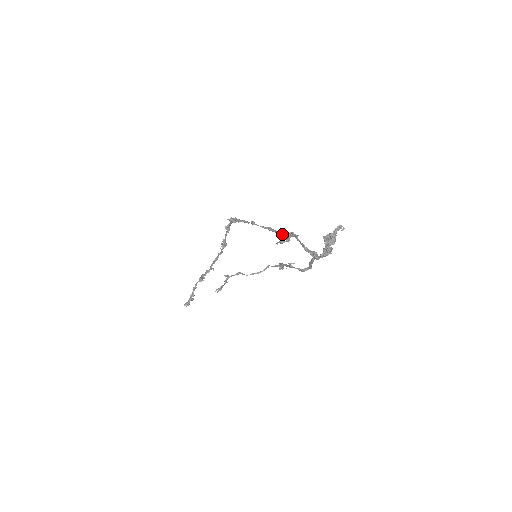
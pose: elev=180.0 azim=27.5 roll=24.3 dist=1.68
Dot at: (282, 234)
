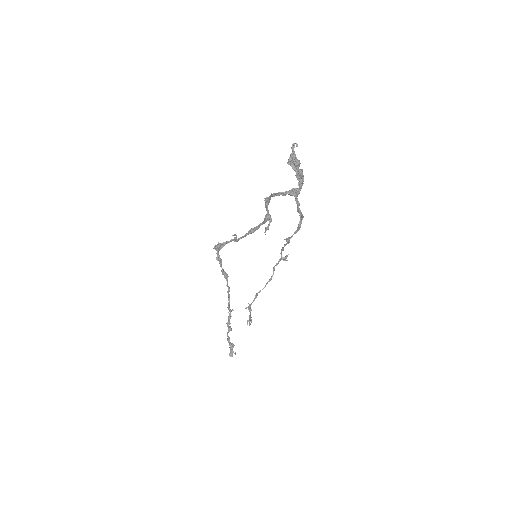
Dot at: (263, 222)
